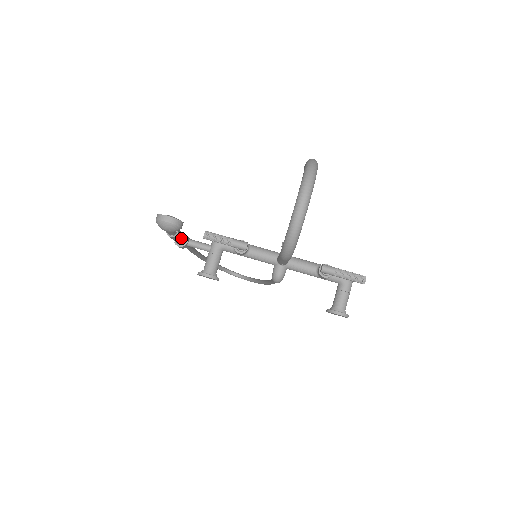
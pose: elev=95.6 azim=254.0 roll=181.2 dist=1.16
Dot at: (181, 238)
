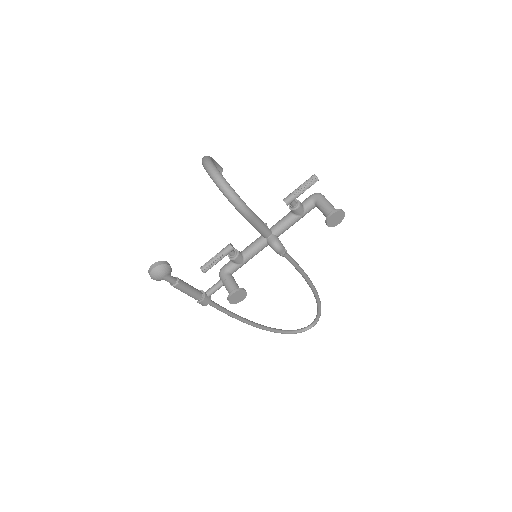
Dot at: (190, 287)
